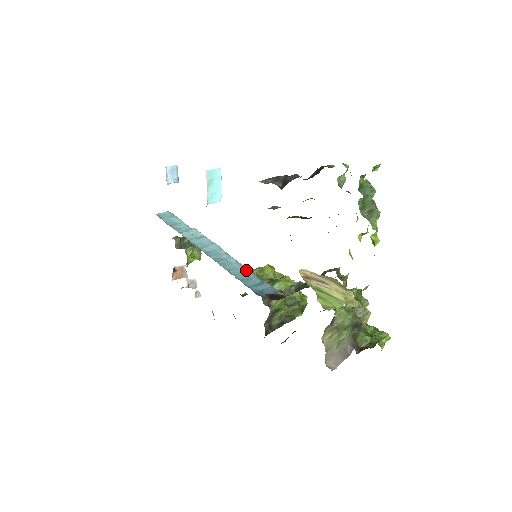
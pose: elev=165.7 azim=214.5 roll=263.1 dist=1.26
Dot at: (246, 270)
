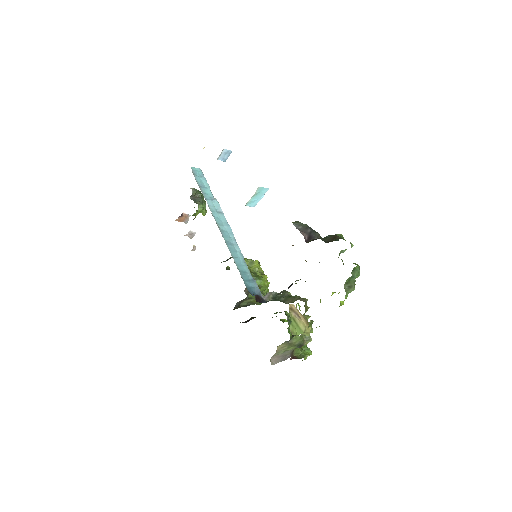
Dot at: (245, 263)
